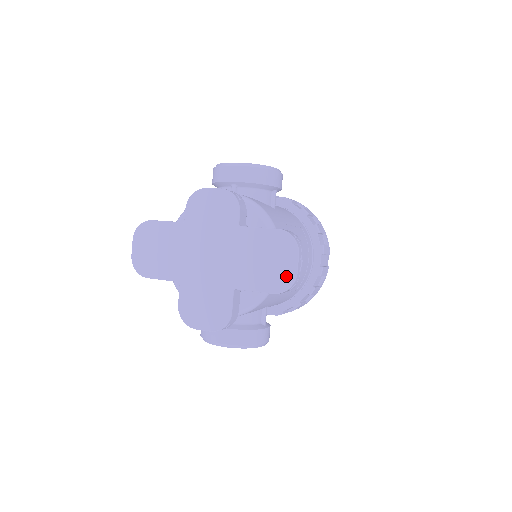
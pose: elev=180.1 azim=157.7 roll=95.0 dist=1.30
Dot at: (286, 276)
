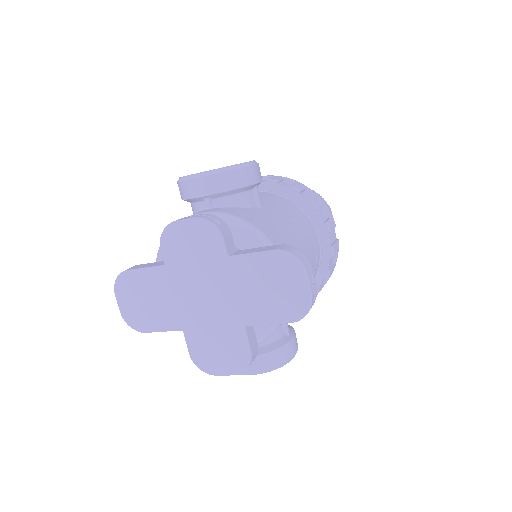
Dot at: (300, 301)
